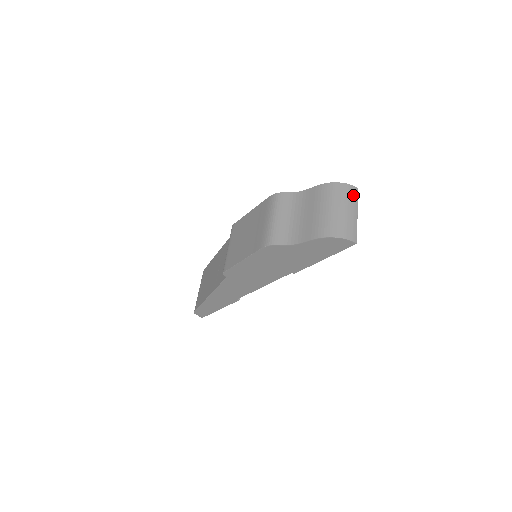
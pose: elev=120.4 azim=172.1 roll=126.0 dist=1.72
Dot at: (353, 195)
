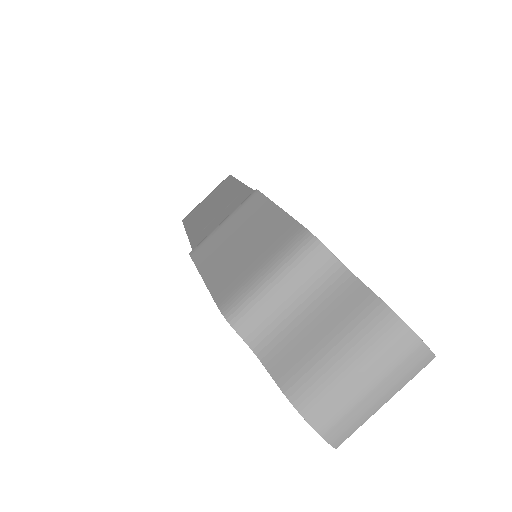
Dot at: (412, 366)
